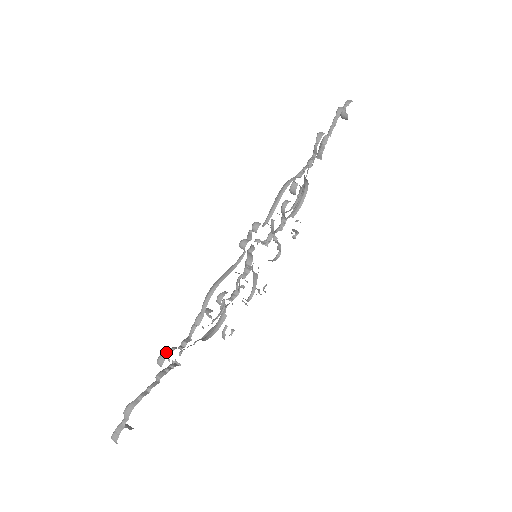
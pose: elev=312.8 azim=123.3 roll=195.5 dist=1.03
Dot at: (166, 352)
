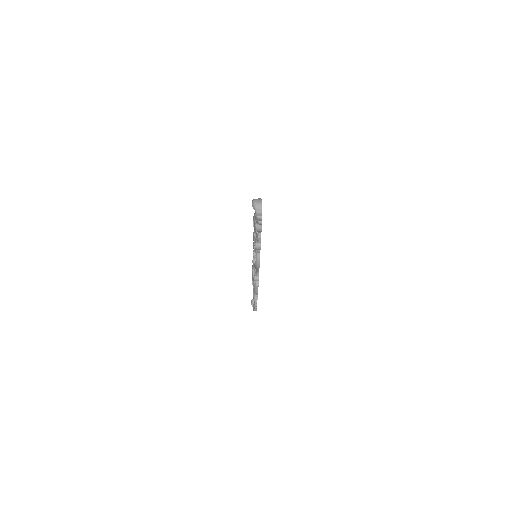
Dot at: (255, 305)
